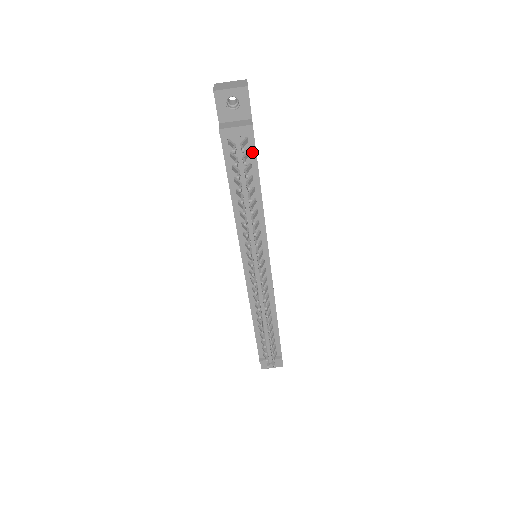
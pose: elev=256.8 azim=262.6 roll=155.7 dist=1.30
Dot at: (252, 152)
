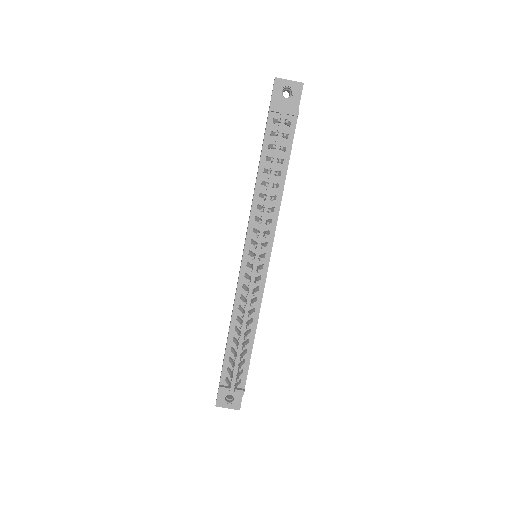
Dot at: (290, 137)
